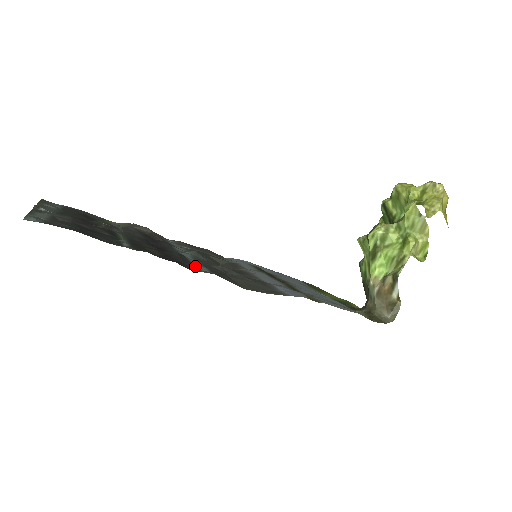
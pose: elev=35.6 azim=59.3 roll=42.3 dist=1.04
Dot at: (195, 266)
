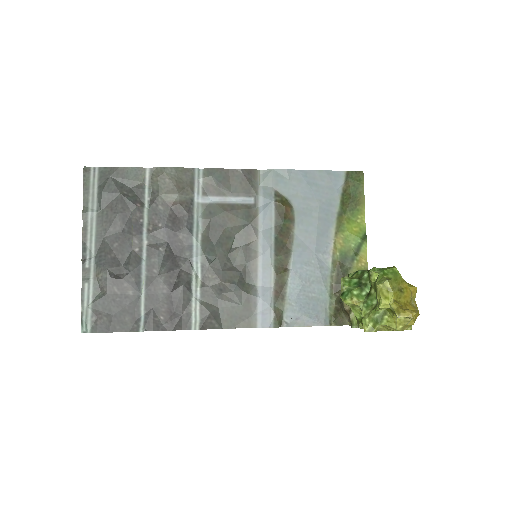
Dot at: (190, 313)
